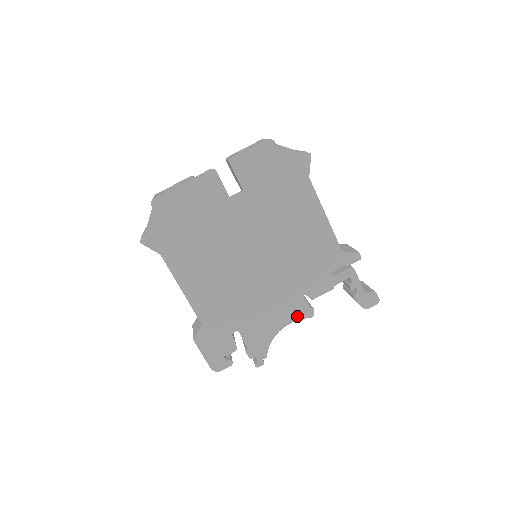
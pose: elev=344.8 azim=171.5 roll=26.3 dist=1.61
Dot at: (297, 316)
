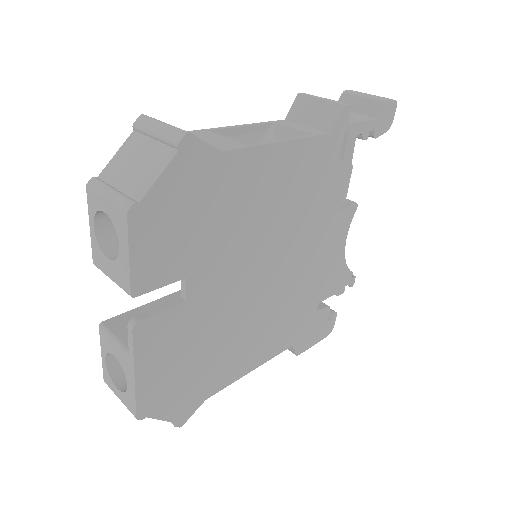
Dot at: (346, 226)
